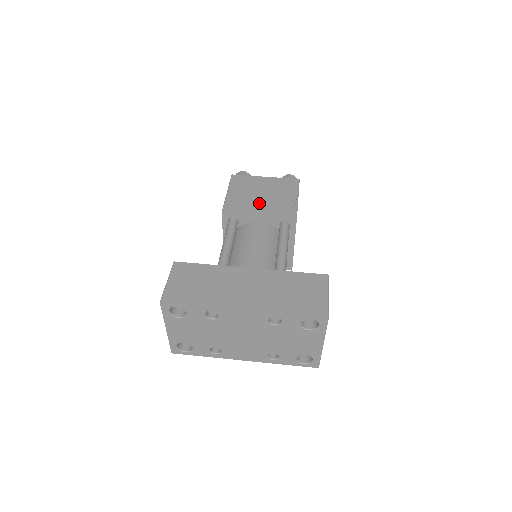
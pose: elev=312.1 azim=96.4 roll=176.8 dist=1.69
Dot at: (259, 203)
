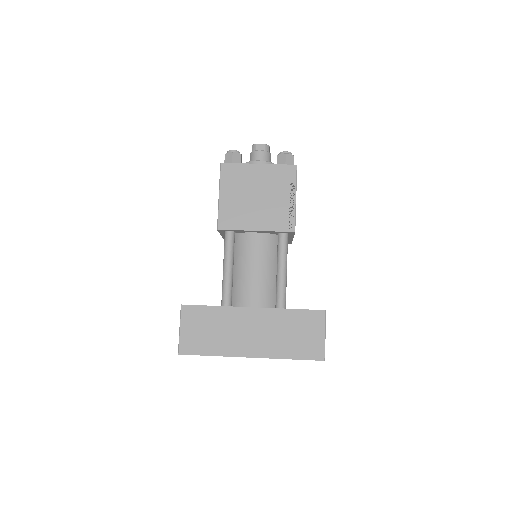
Dot at: (255, 211)
